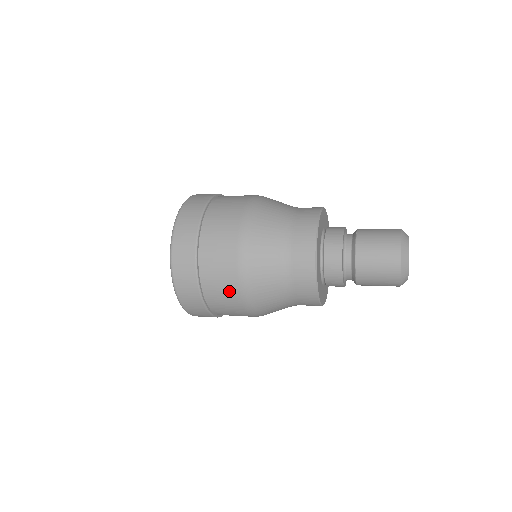
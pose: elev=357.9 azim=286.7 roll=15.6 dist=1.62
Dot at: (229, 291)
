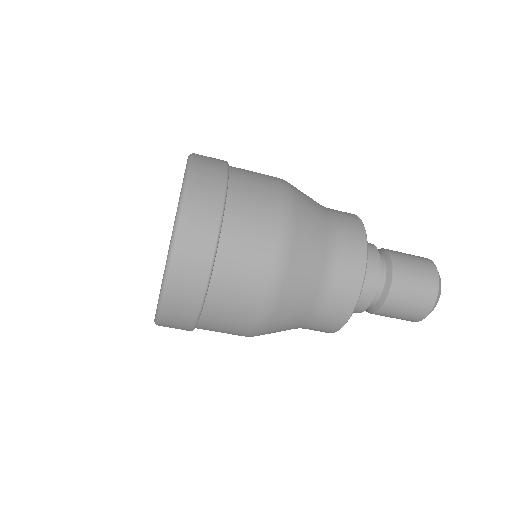
Dot at: (255, 273)
